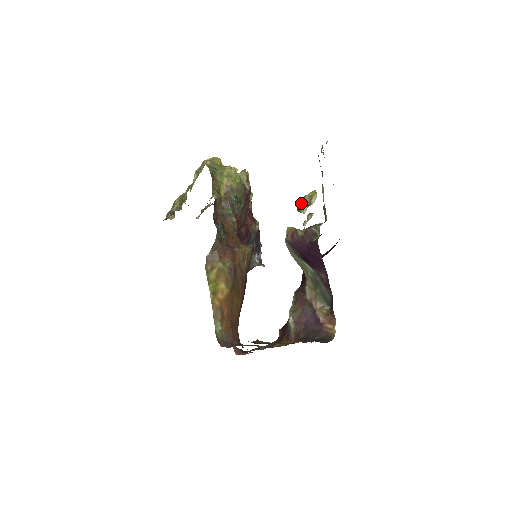
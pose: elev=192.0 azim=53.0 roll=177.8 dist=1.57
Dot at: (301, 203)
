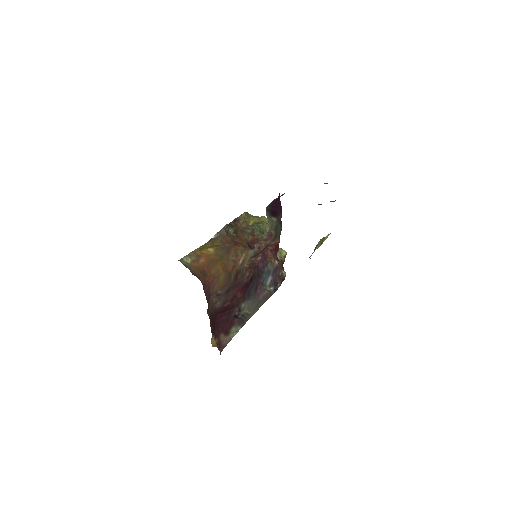
Dot at: (317, 244)
